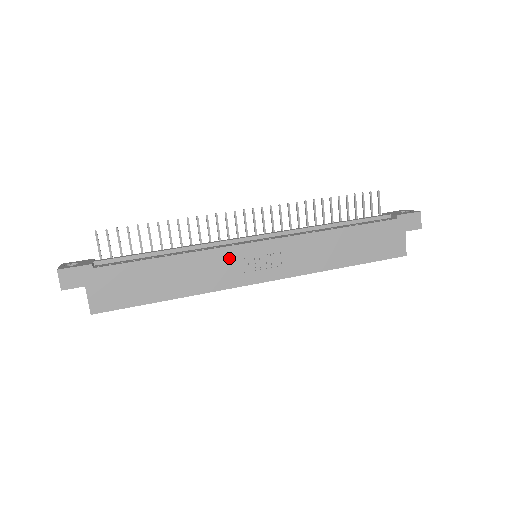
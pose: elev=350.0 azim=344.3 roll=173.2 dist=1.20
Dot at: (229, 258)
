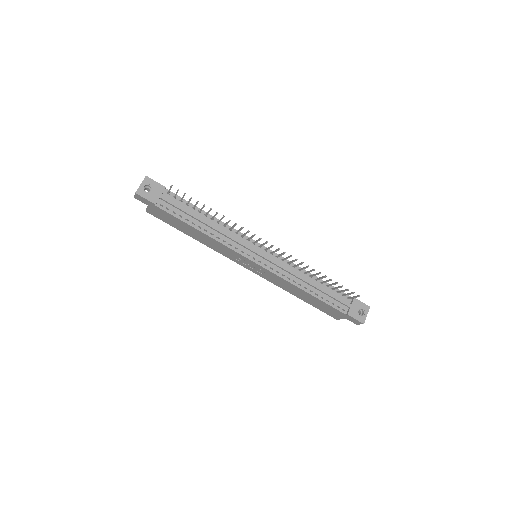
Dot at: (234, 254)
